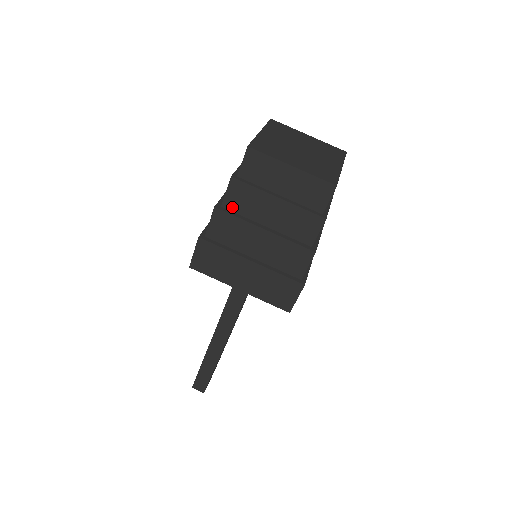
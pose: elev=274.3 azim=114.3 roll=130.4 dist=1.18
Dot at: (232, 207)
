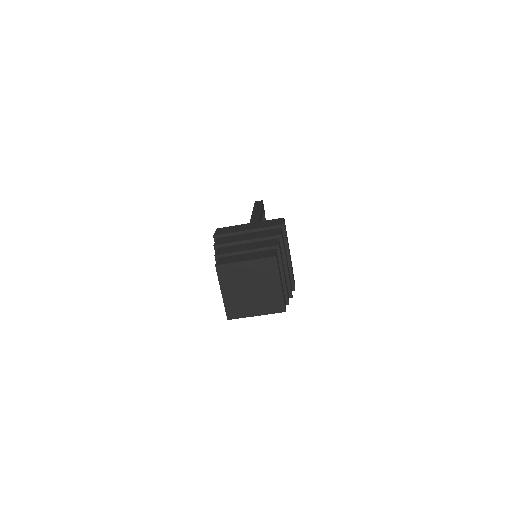
Dot at: occluded
